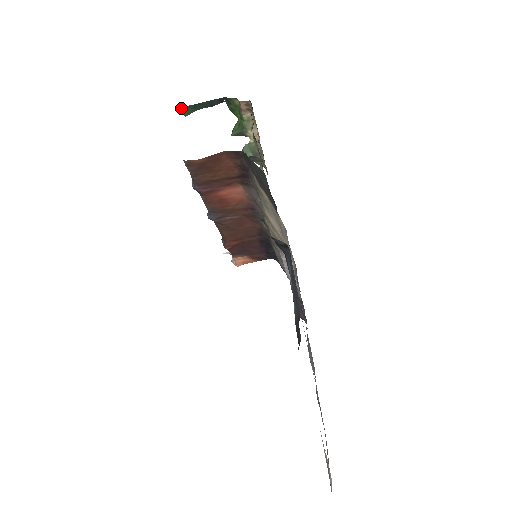
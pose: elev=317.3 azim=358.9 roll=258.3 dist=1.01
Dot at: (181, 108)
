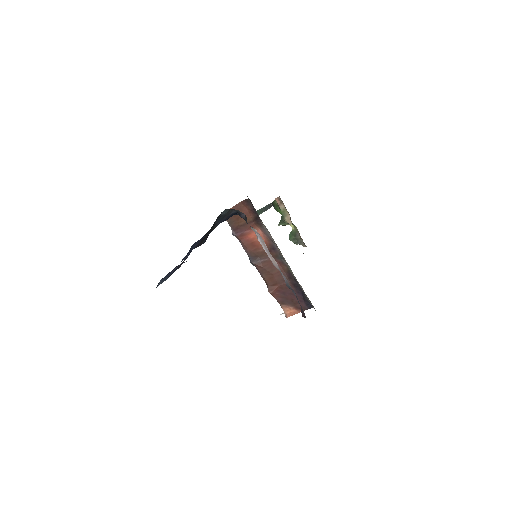
Dot at: occluded
